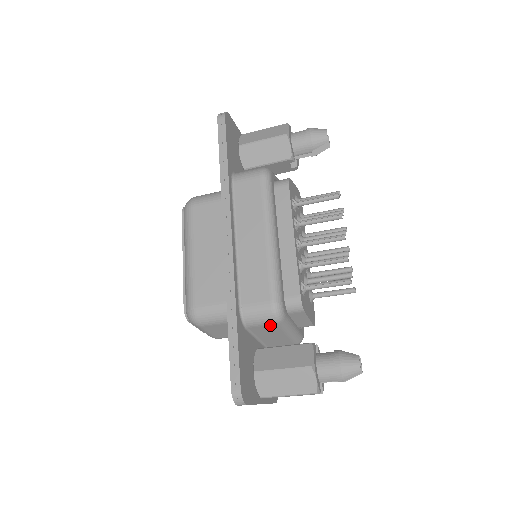
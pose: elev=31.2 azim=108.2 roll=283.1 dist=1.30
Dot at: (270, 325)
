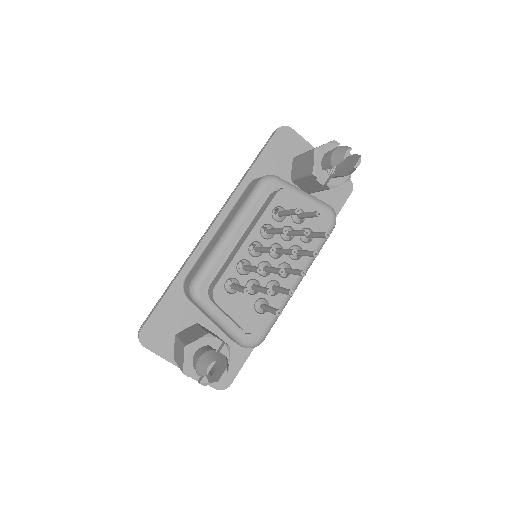
Dot at: occluded
